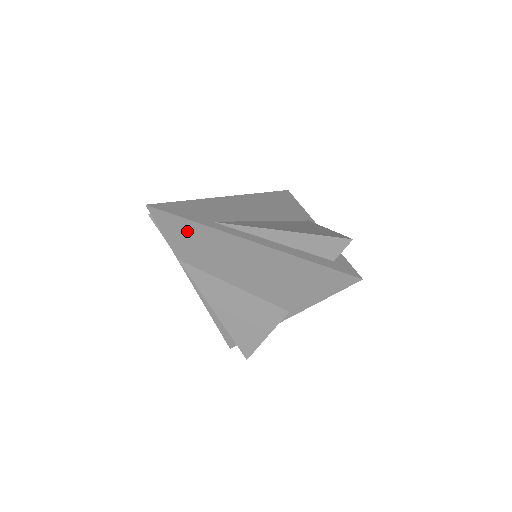
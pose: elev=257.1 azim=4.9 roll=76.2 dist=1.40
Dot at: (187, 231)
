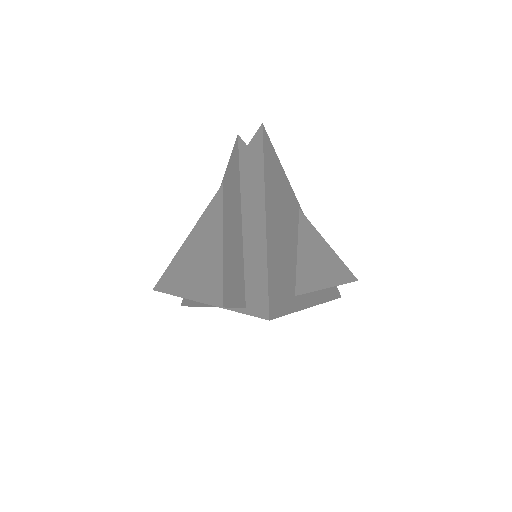
Dot at: occluded
